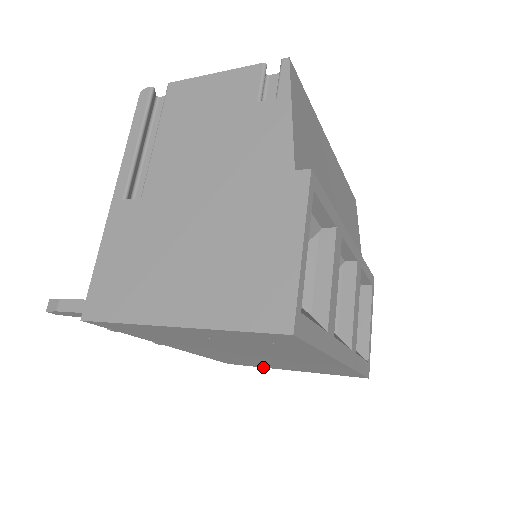
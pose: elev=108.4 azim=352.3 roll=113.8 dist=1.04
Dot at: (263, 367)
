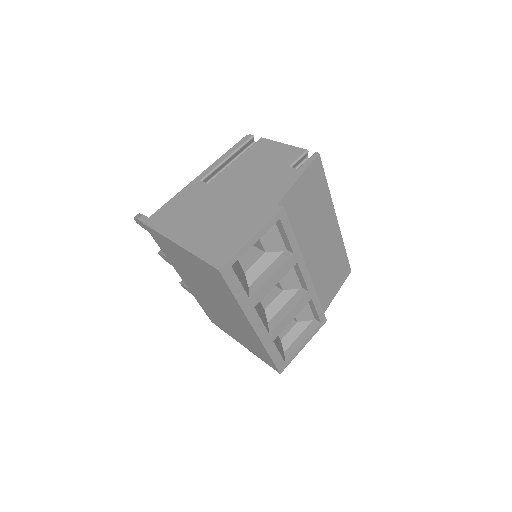
Dot at: (229, 334)
